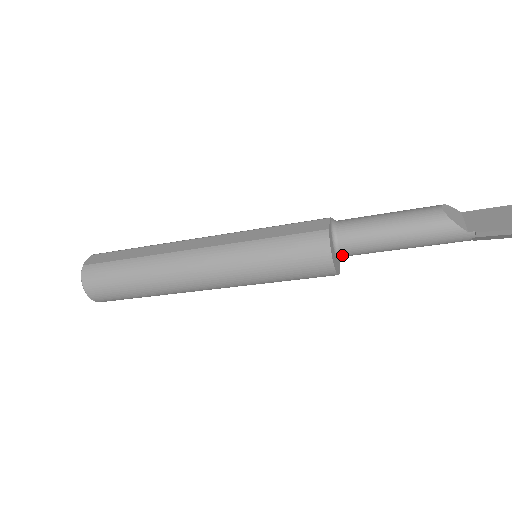
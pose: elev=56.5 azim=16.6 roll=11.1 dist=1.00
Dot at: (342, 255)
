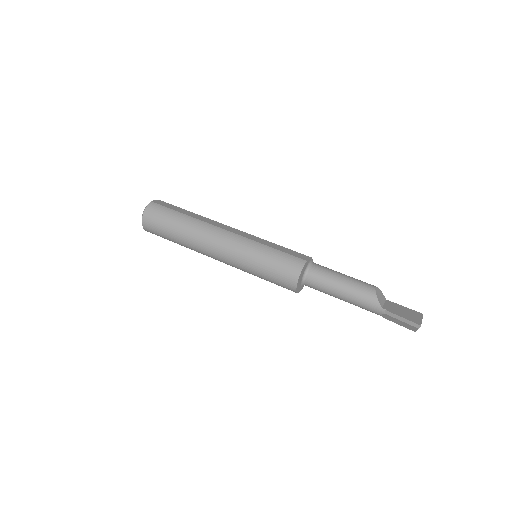
Dot at: (306, 283)
